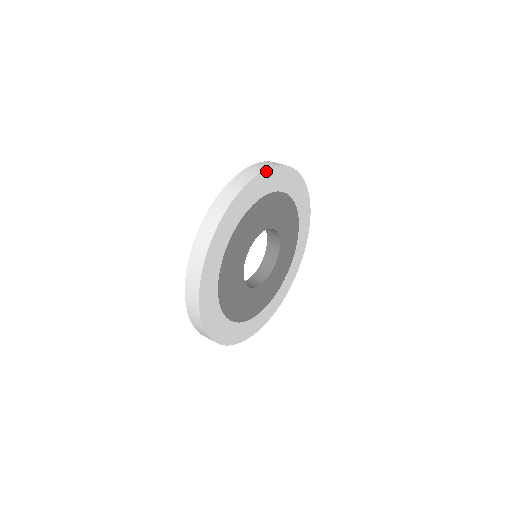
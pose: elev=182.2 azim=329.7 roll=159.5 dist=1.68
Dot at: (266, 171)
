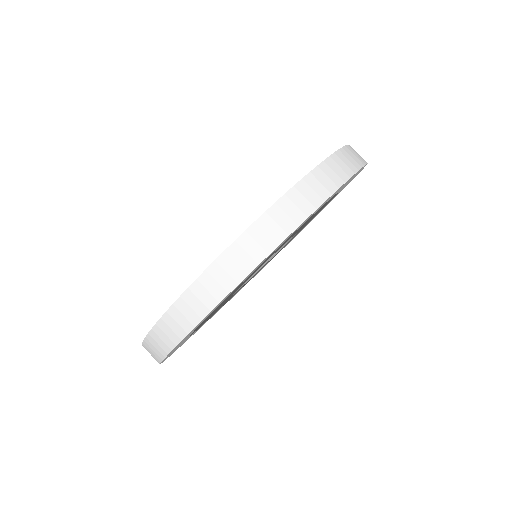
Dot at: (338, 189)
